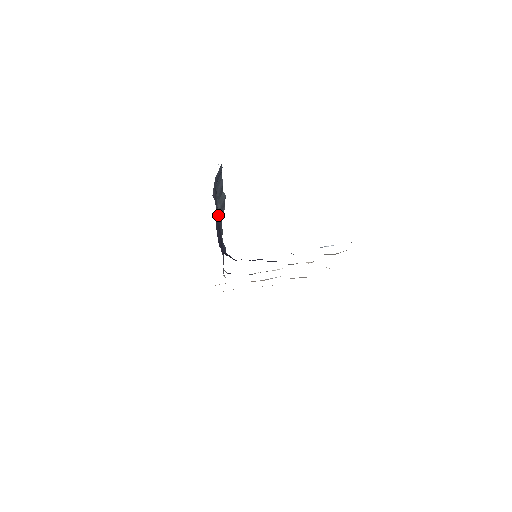
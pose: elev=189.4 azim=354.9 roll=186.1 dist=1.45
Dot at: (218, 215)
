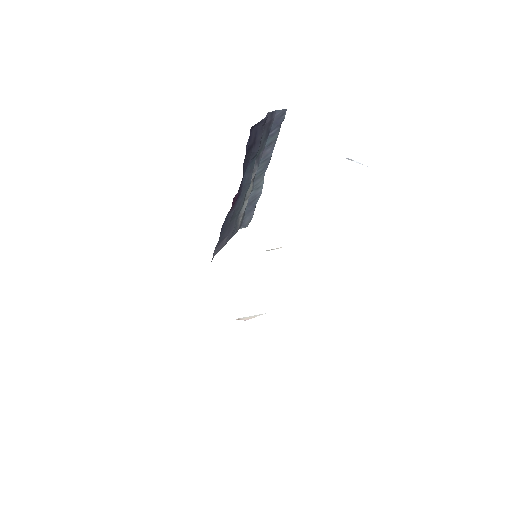
Dot at: (259, 139)
